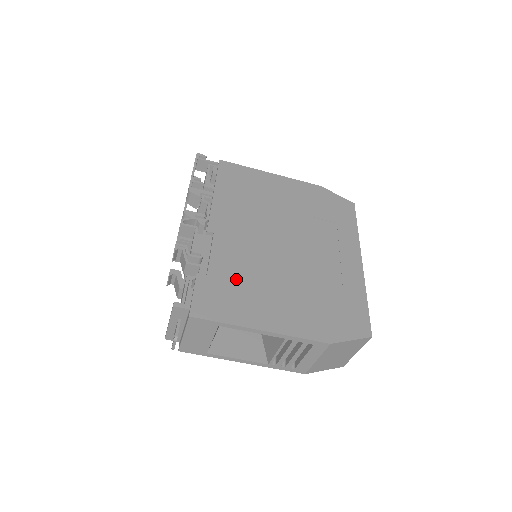
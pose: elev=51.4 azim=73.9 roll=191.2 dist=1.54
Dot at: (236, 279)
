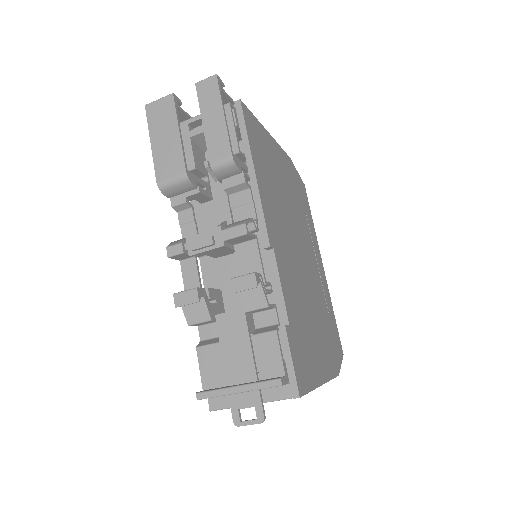
Dot at: (300, 321)
